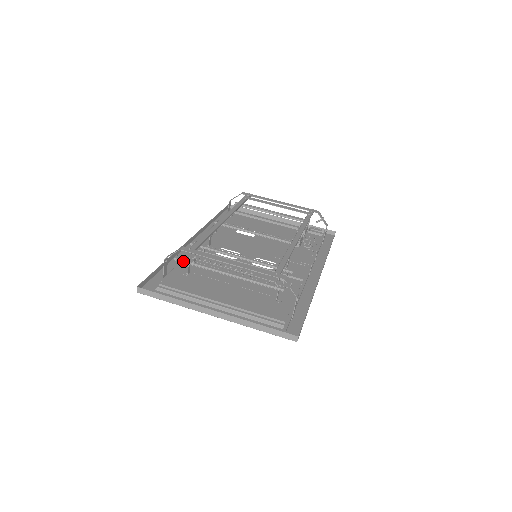
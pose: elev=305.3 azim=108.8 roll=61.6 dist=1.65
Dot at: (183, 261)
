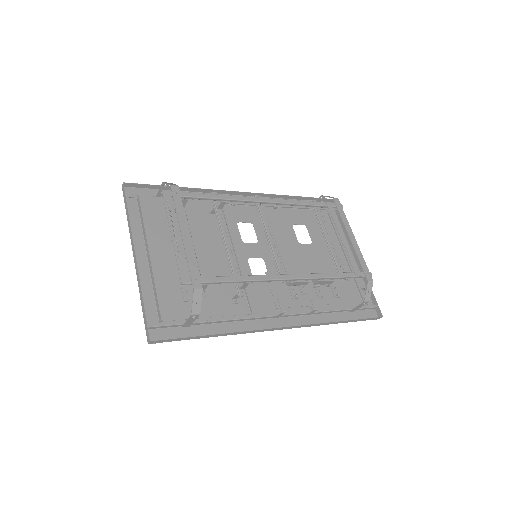
Dot at: occluded
